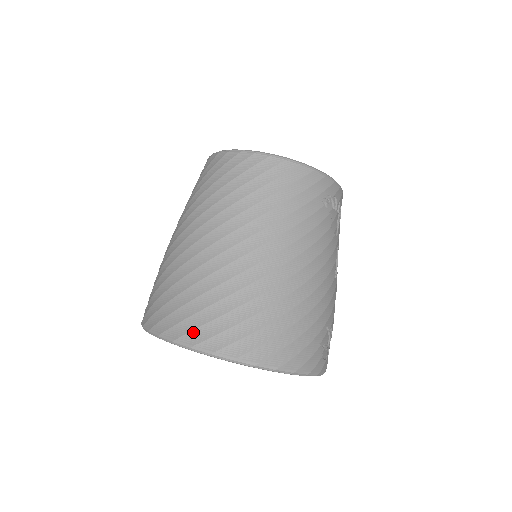
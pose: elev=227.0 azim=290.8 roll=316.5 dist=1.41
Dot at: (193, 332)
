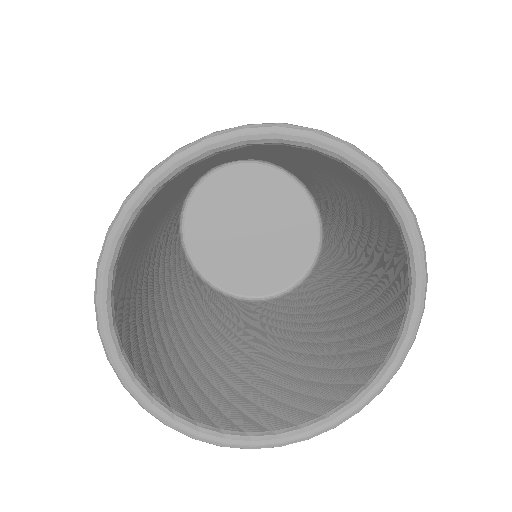
Dot at: occluded
